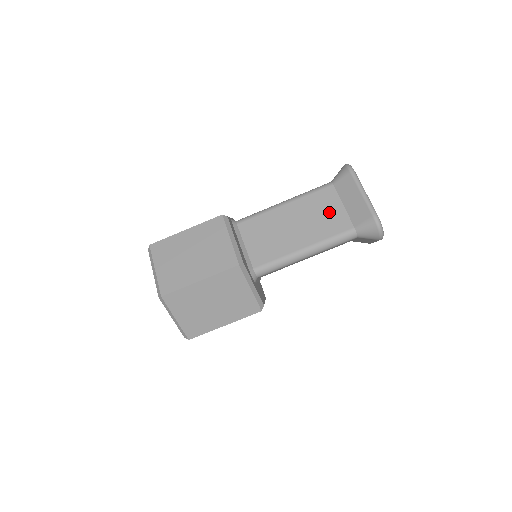
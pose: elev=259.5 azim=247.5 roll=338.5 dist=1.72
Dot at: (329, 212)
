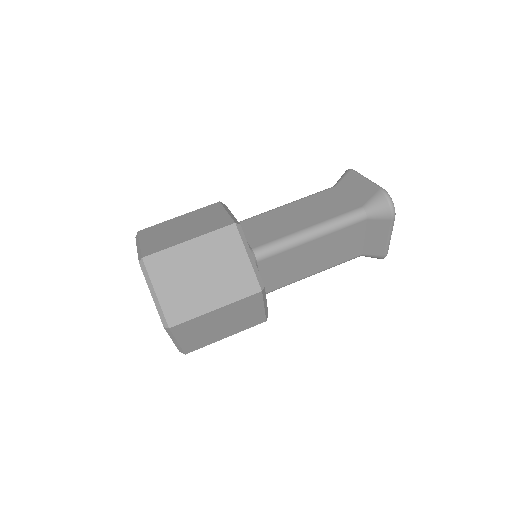
Dot at: (333, 202)
